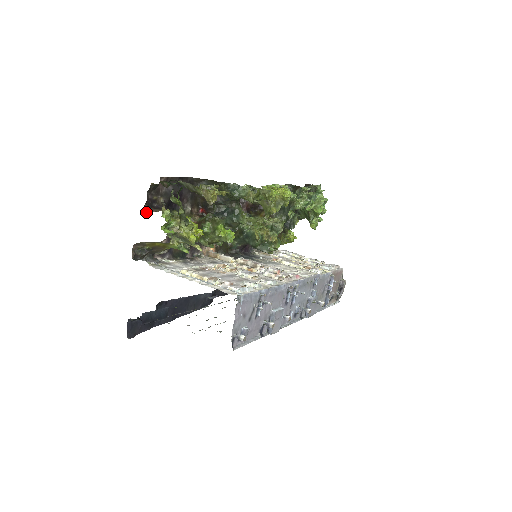
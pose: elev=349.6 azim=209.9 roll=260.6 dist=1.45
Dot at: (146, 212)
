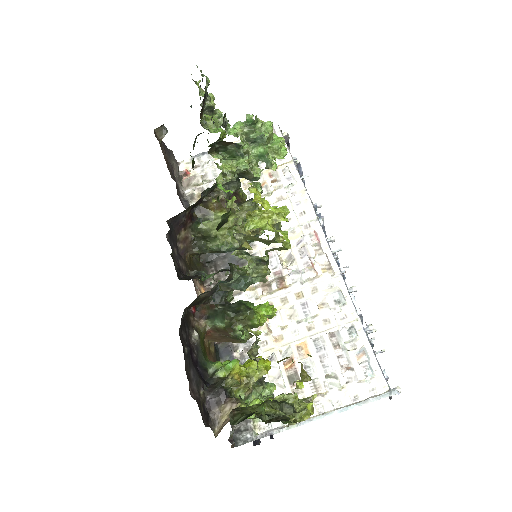
Dot at: (214, 427)
